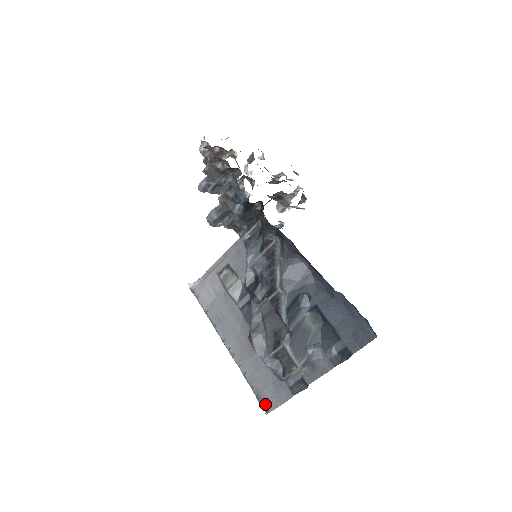
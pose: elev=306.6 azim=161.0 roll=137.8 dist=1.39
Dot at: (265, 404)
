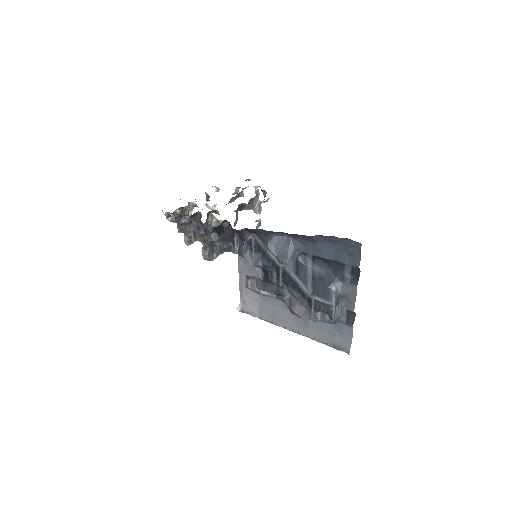
Dot at: (342, 348)
